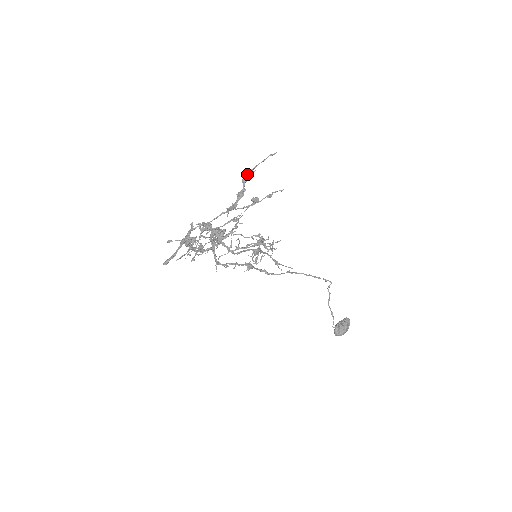
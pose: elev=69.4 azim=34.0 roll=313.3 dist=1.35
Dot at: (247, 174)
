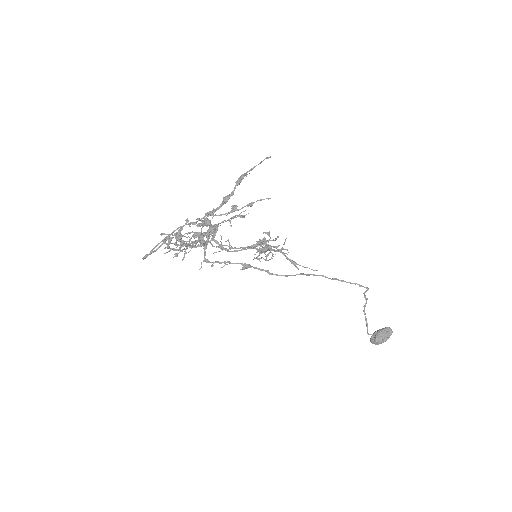
Dot at: (241, 176)
